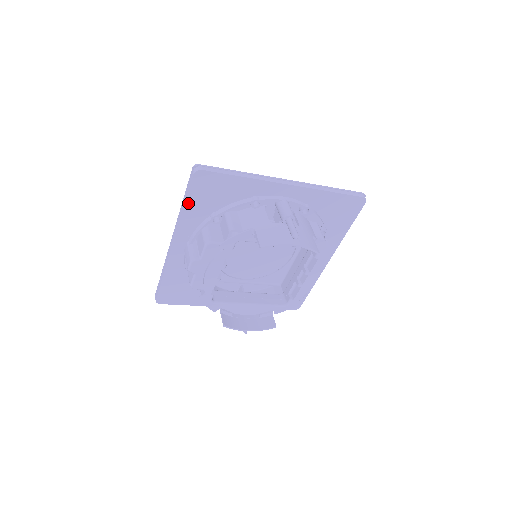
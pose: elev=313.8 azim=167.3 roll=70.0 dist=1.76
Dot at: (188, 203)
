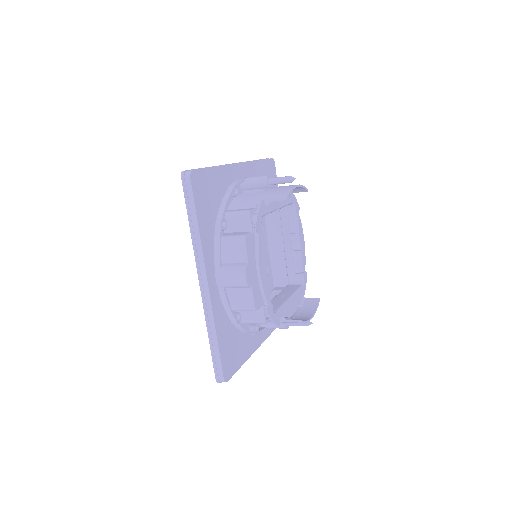
Dot at: (198, 218)
